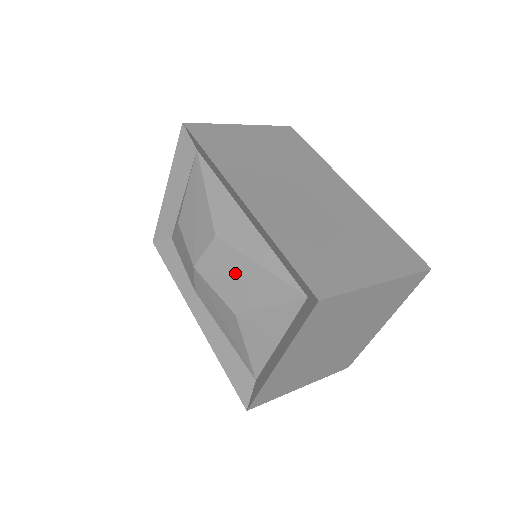
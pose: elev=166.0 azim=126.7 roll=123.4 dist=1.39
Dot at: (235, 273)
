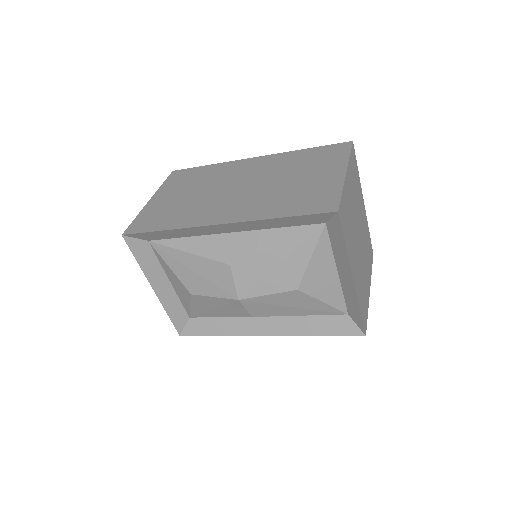
Dot at: (268, 268)
